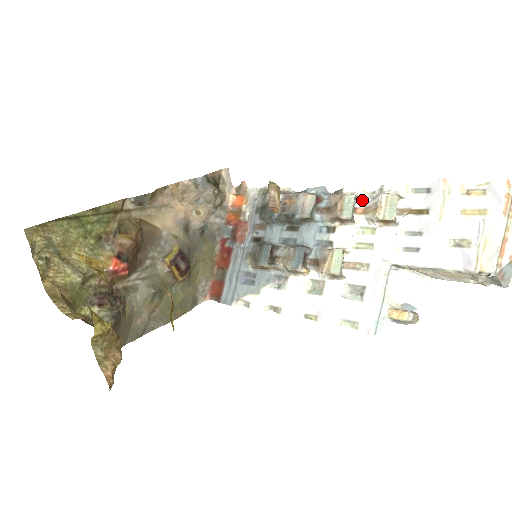
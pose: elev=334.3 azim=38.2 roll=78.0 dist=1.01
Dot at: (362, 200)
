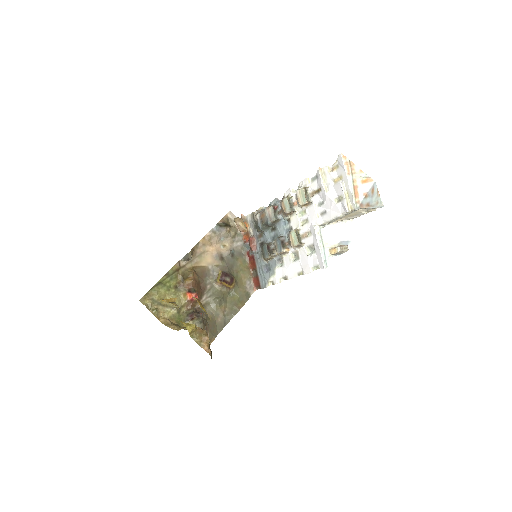
Dot at: (294, 197)
